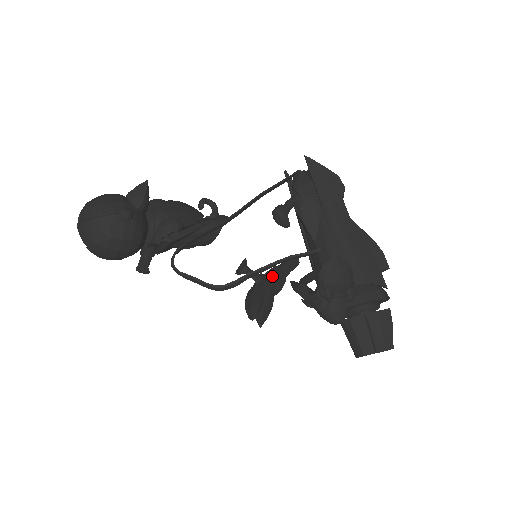
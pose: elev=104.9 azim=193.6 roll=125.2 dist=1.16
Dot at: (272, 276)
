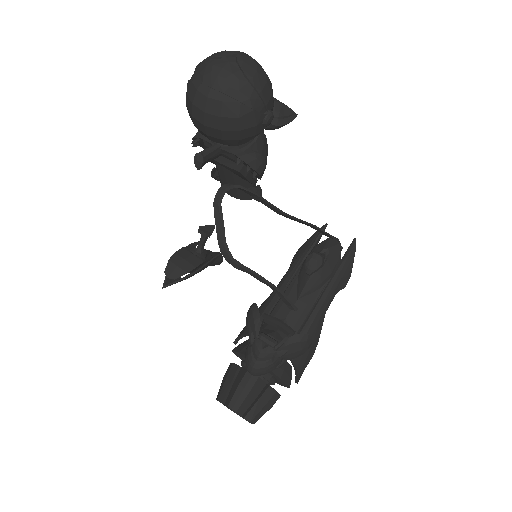
Dot at: (212, 261)
